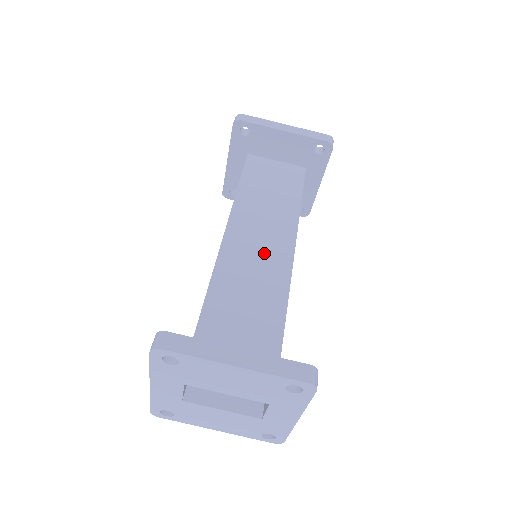
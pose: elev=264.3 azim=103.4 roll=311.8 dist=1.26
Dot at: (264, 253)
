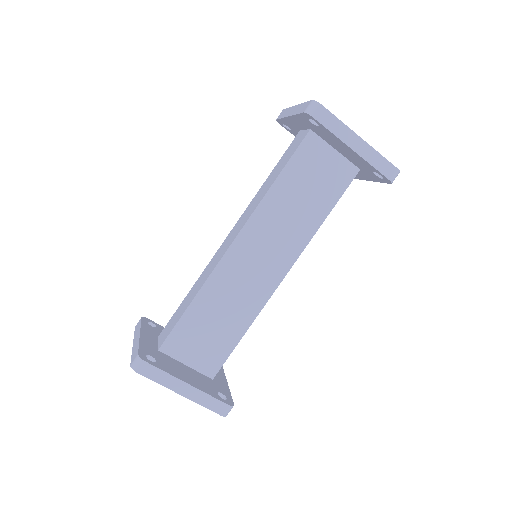
Dot at: (259, 271)
